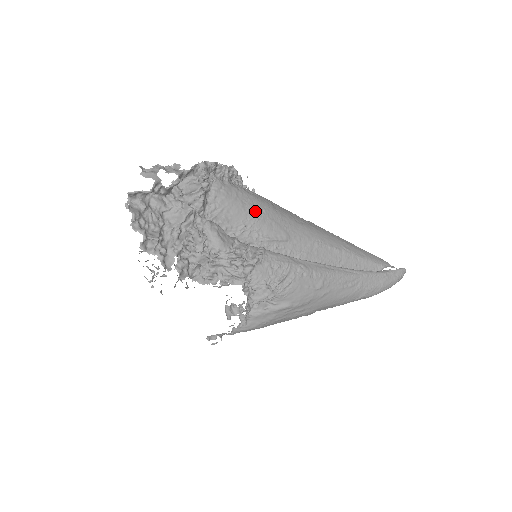
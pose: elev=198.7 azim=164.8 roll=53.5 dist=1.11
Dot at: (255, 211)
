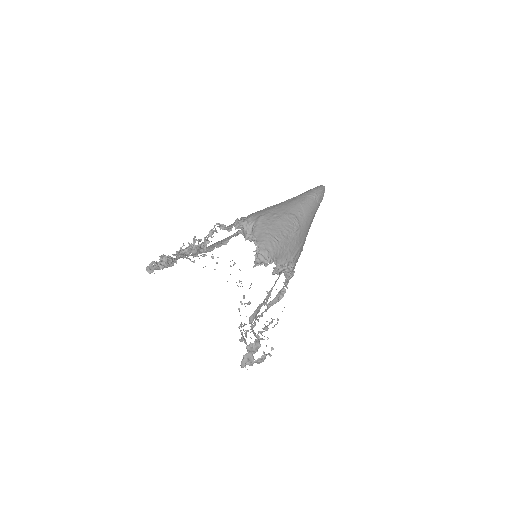
Dot at: occluded
